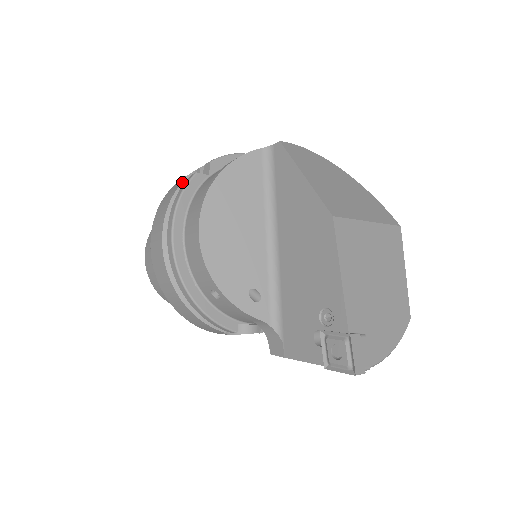
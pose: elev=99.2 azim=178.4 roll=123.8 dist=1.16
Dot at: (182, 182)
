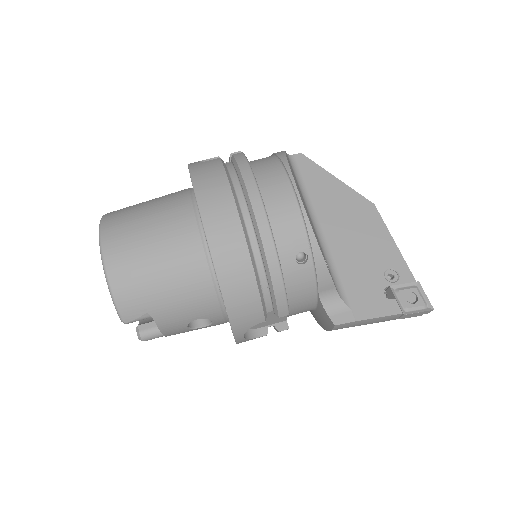
Dot at: (221, 159)
